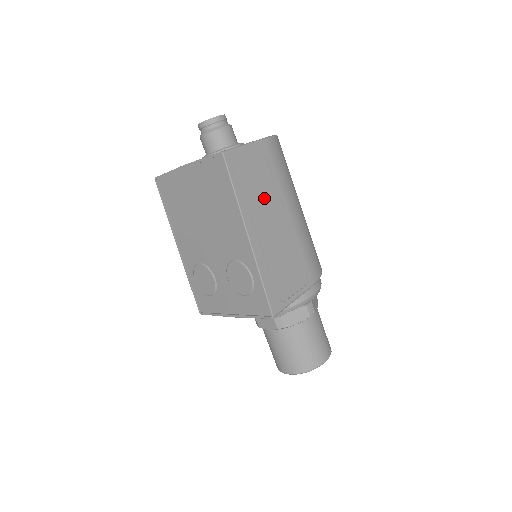
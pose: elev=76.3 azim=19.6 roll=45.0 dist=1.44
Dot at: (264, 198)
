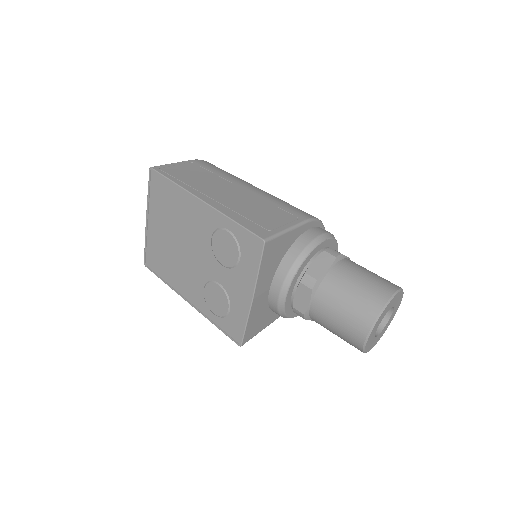
Dot at: (208, 182)
